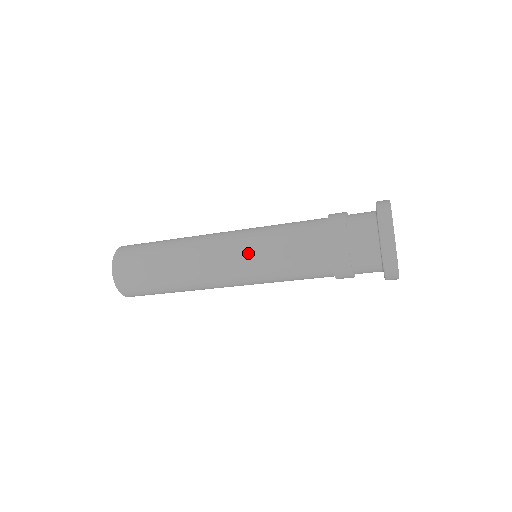
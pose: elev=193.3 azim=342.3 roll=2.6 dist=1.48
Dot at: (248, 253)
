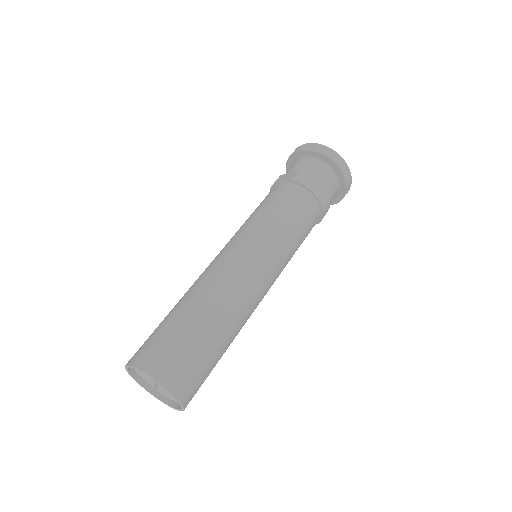
Dot at: (242, 232)
